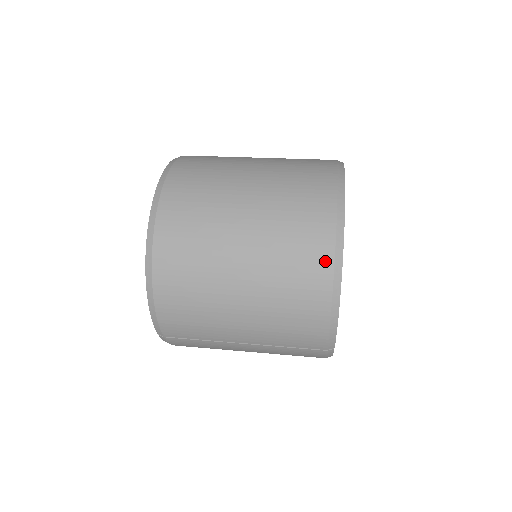
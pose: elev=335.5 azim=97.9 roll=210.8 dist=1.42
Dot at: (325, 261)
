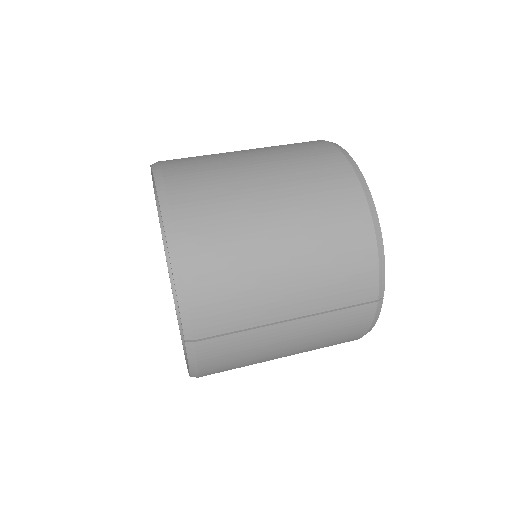
Dot at: (354, 191)
